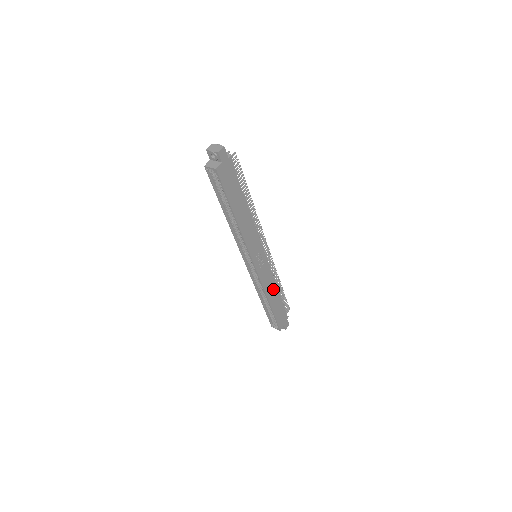
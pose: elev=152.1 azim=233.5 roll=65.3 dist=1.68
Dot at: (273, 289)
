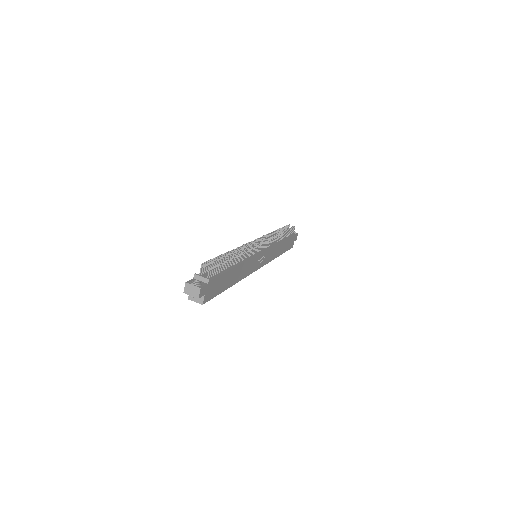
Dot at: (278, 247)
